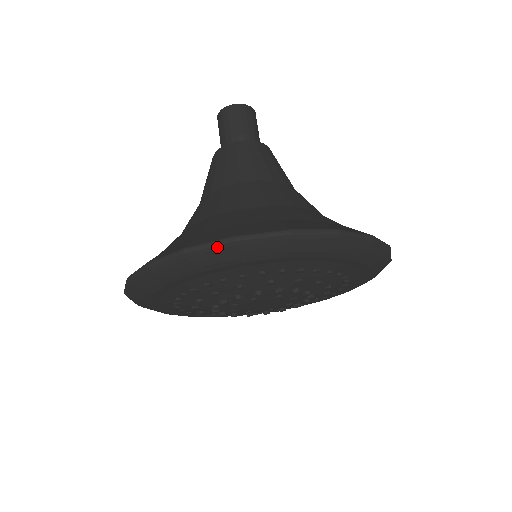
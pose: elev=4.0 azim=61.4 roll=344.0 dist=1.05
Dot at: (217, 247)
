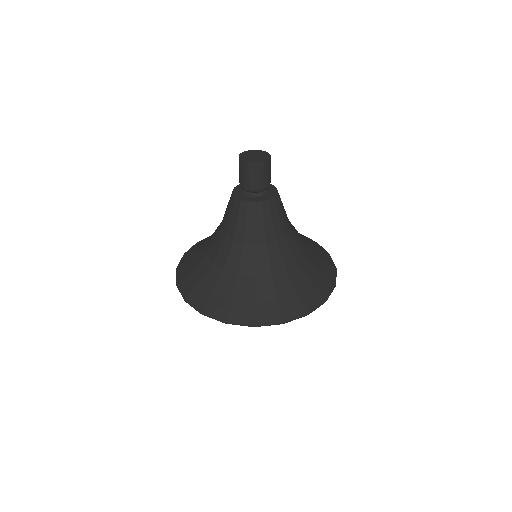
Dot at: (196, 310)
